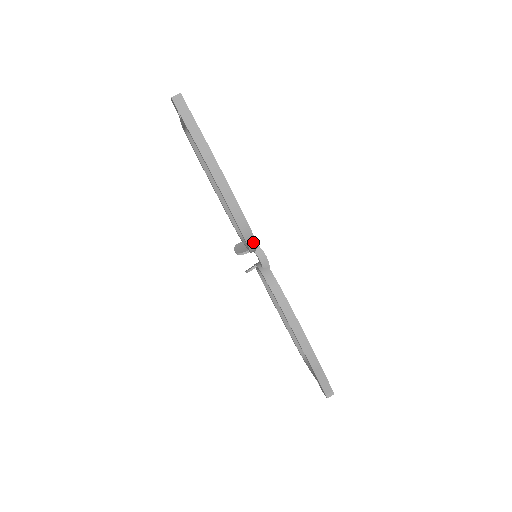
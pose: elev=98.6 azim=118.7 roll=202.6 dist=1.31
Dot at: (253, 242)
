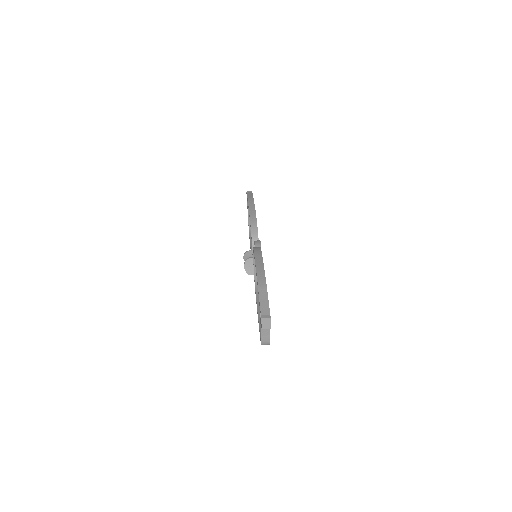
Dot at: (256, 233)
